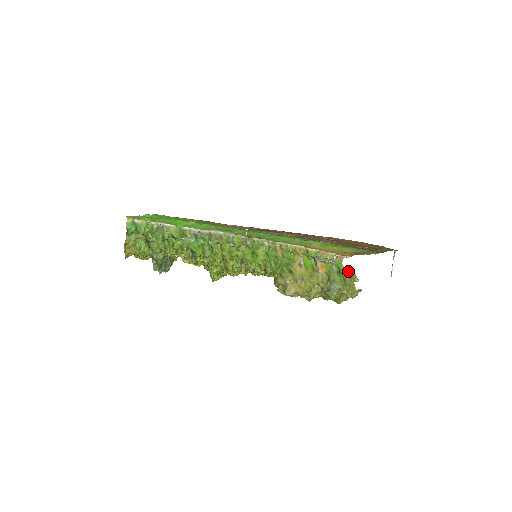
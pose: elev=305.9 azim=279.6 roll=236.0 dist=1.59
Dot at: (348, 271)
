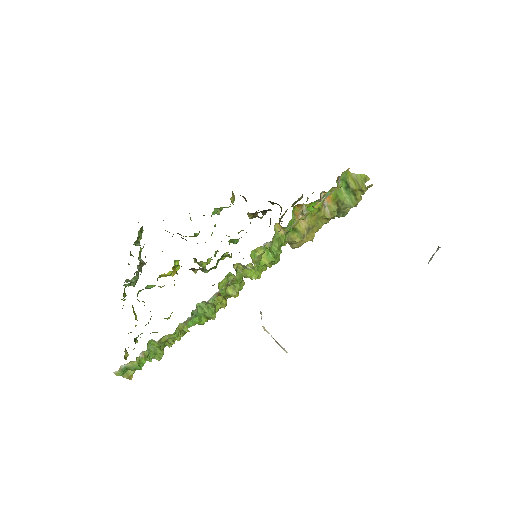
Dot at: (357, 177)
